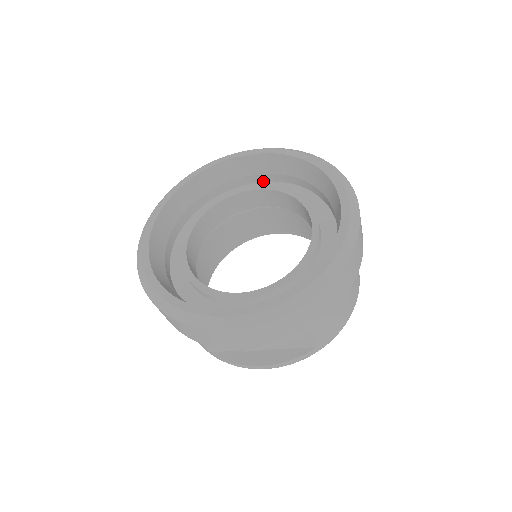
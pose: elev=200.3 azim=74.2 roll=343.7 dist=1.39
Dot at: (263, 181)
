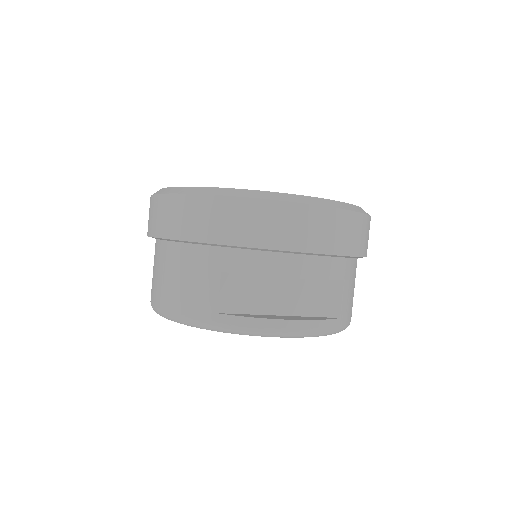
Dot at: occluded
